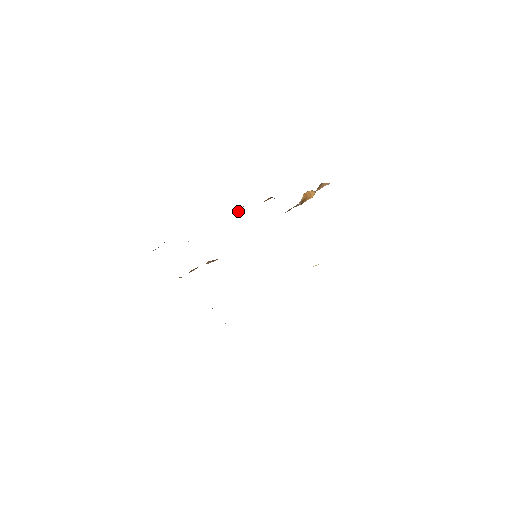
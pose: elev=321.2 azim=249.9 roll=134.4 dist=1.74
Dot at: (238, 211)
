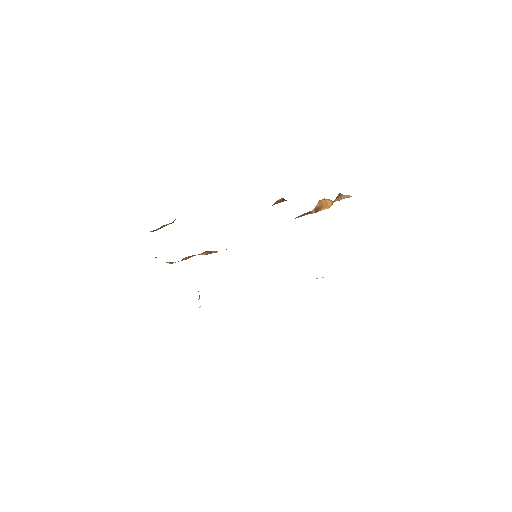
Dot at: occluded
